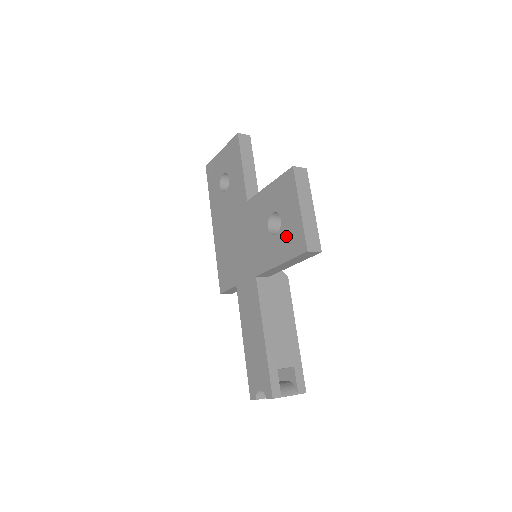
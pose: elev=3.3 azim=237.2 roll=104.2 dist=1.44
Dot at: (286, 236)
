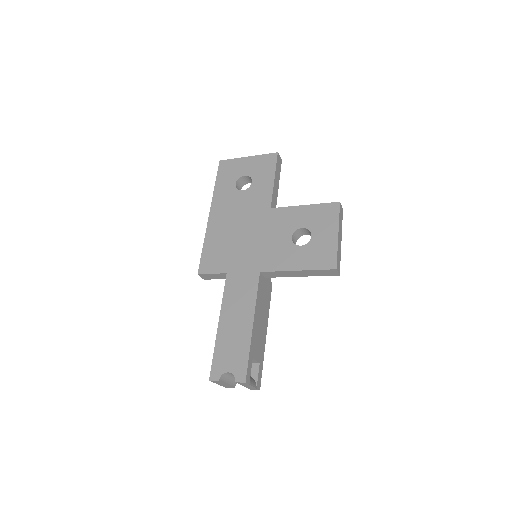
Dot at: (314, 250)
